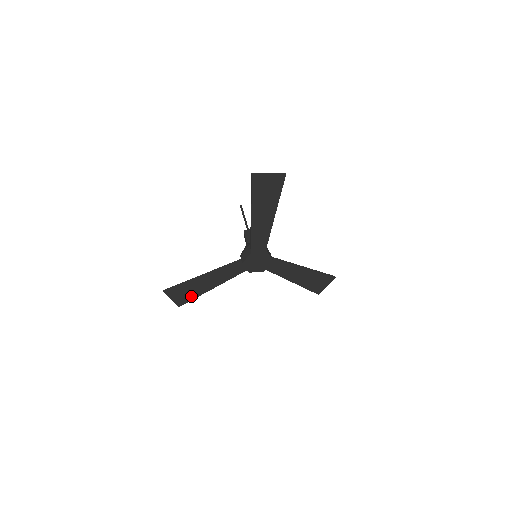
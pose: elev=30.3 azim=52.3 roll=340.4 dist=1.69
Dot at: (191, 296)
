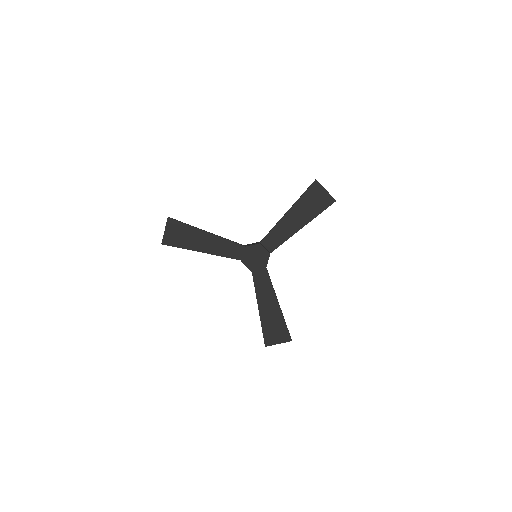
Dot at: (181, 243)
